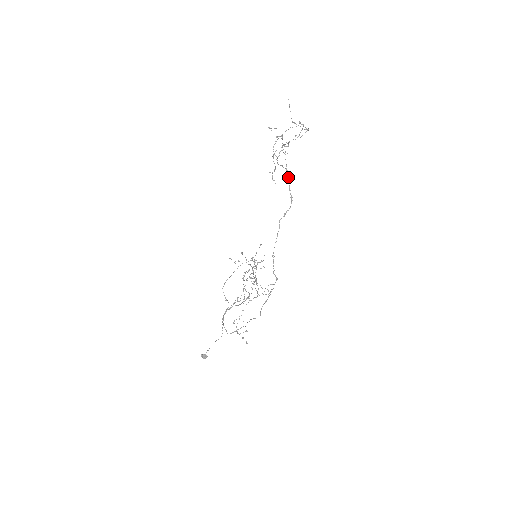
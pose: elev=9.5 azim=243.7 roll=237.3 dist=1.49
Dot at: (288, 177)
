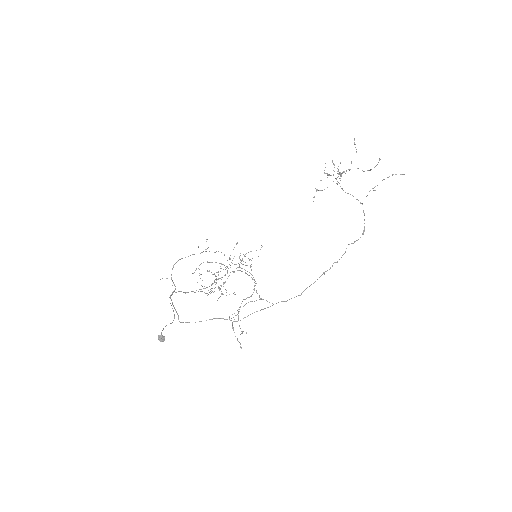
Dot at: occluded
